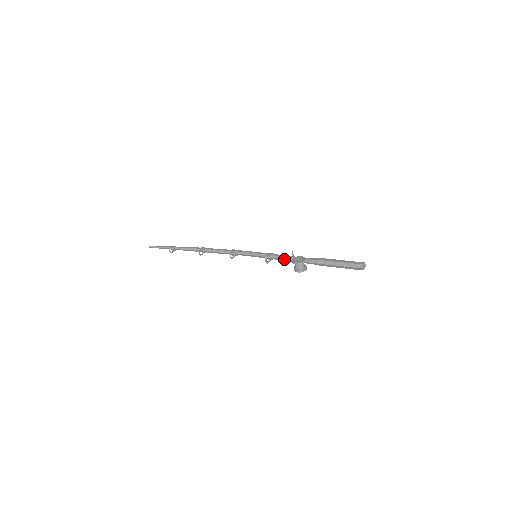
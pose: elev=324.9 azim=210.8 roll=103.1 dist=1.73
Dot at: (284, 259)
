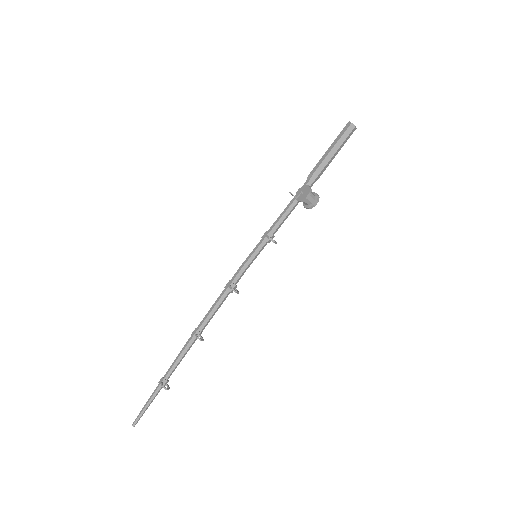
Dot at: (284, 218)
